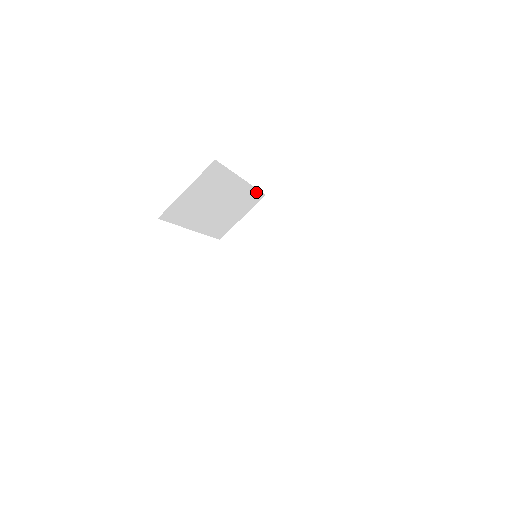
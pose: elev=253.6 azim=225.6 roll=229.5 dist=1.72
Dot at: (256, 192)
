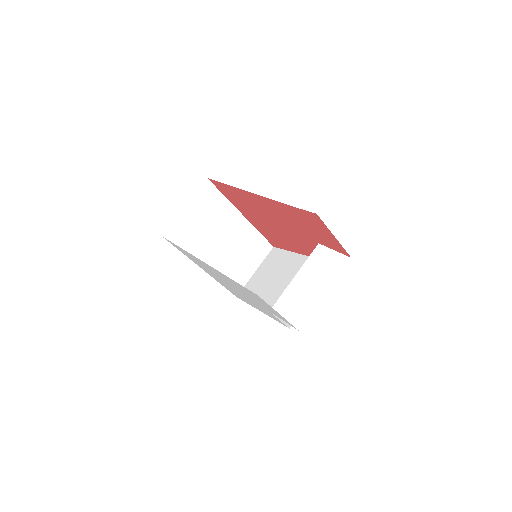
Dot at: (261, 239)
